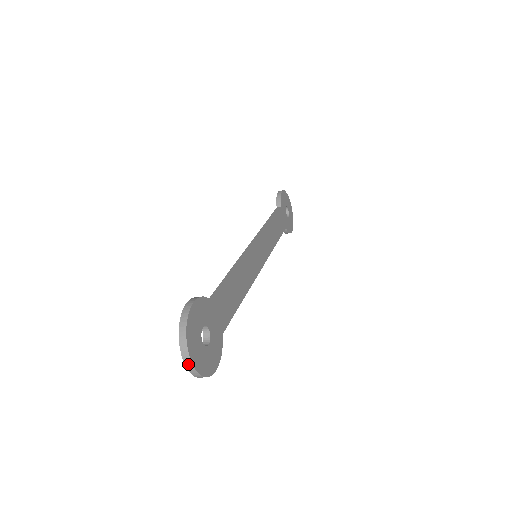
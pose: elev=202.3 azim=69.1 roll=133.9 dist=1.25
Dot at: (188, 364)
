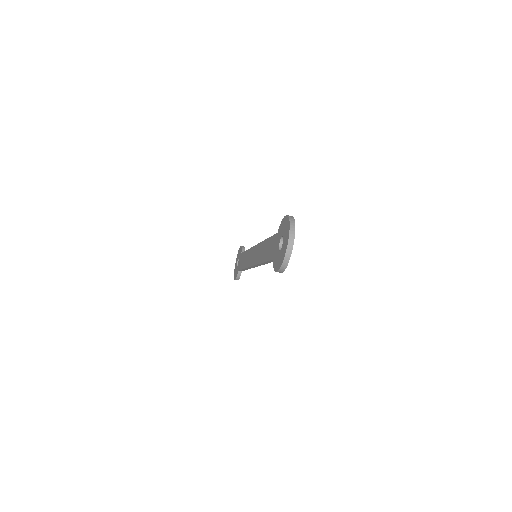
Dot at: (290, 244)
